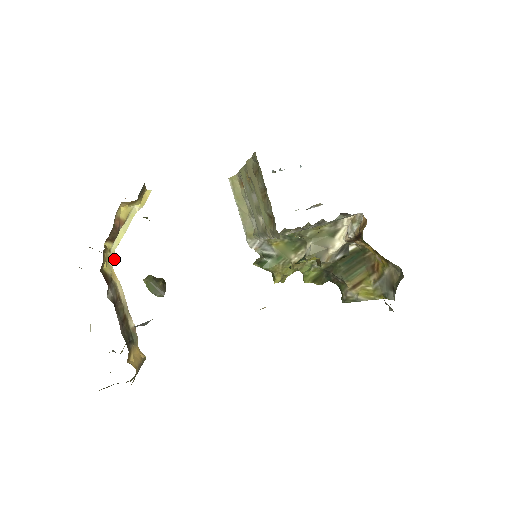
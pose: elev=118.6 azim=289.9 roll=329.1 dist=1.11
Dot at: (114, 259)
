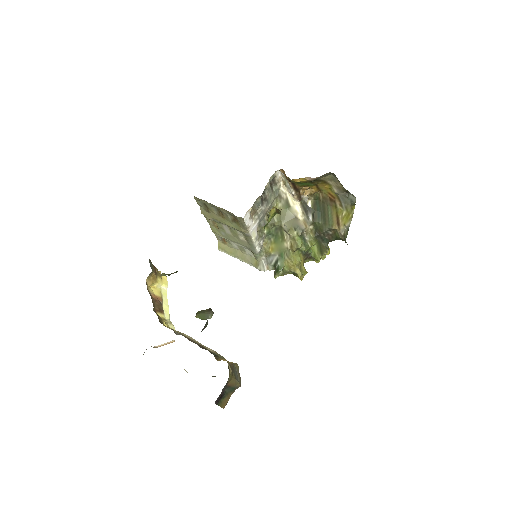
Dot at: (173, 325)
